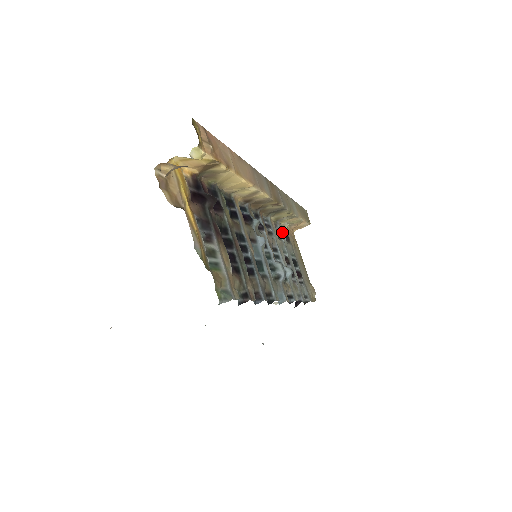
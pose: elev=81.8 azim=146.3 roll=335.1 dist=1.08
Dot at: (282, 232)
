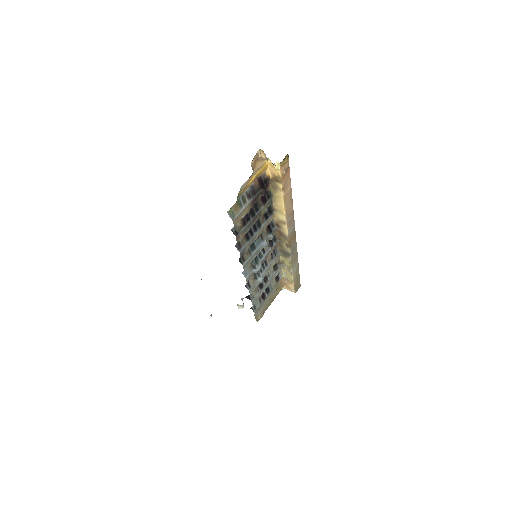
Dot at: (278, 271)
